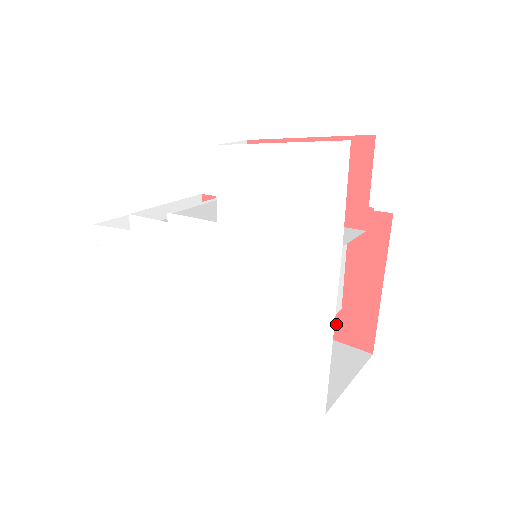
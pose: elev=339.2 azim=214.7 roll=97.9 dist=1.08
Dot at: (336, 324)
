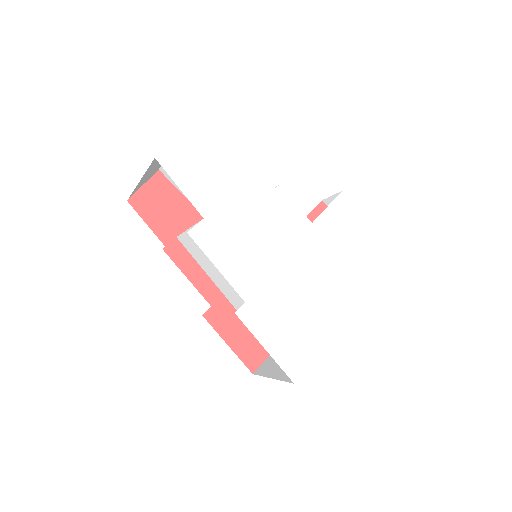
Dot at: (242, 339)
